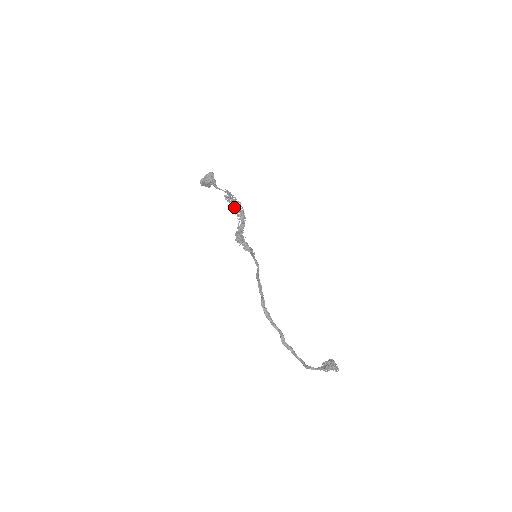
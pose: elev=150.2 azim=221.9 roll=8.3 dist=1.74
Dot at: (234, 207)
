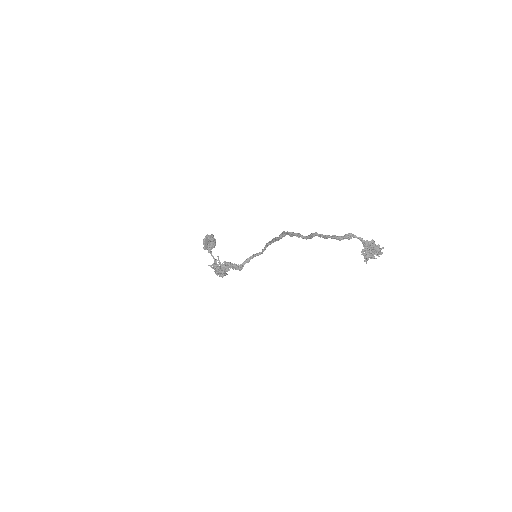
Dot at: occluded
